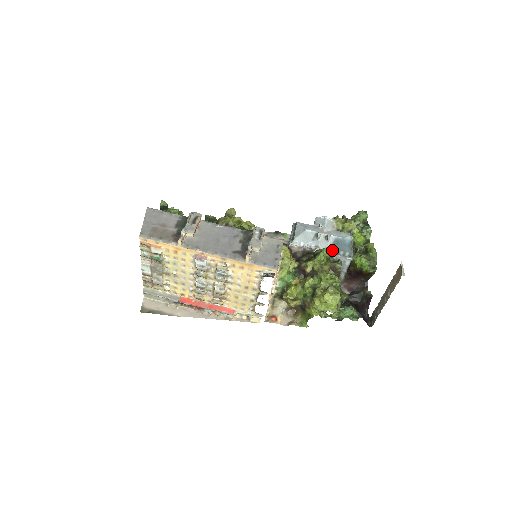
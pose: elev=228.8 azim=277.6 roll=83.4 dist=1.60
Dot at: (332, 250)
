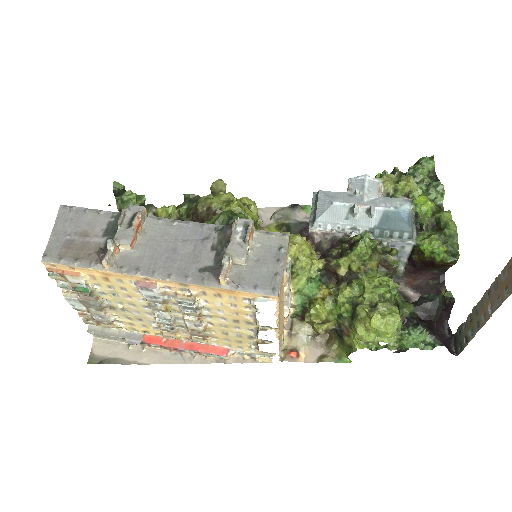
Dot at: (380, 231)
